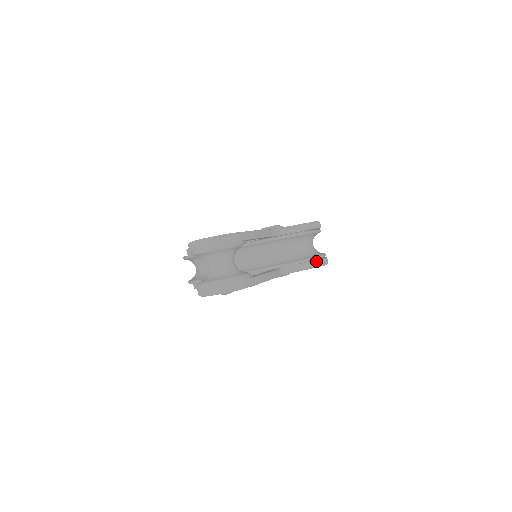
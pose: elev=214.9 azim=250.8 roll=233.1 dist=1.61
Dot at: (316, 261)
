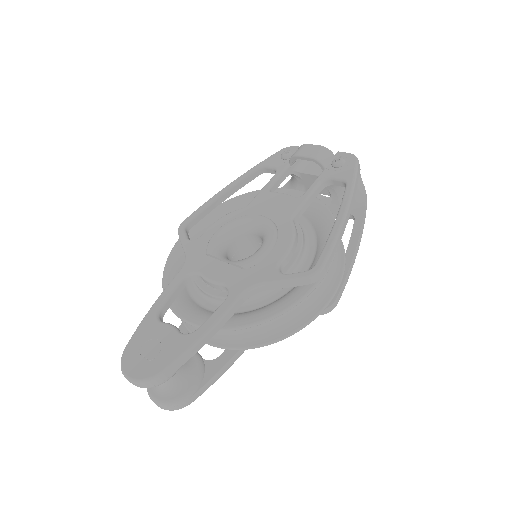
Dot at: occluded
